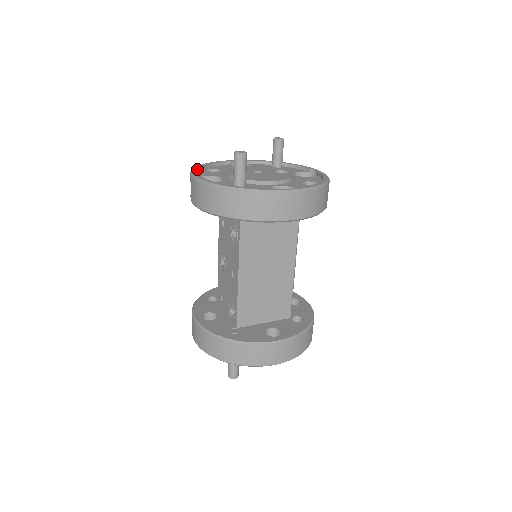
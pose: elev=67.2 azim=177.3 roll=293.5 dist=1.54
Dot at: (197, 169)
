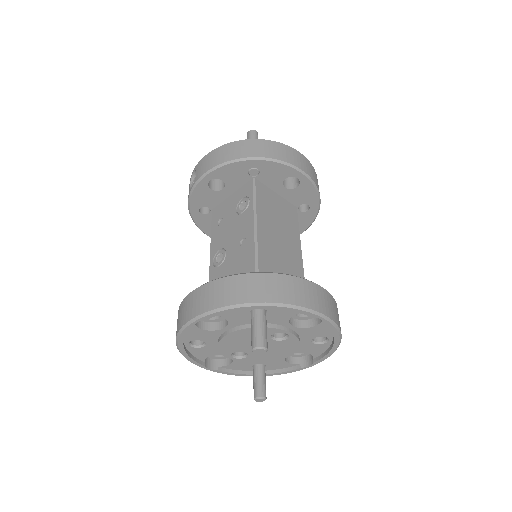
Dot at: occluded
